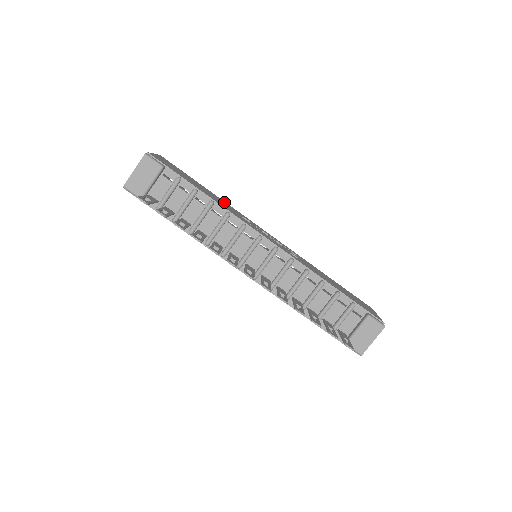
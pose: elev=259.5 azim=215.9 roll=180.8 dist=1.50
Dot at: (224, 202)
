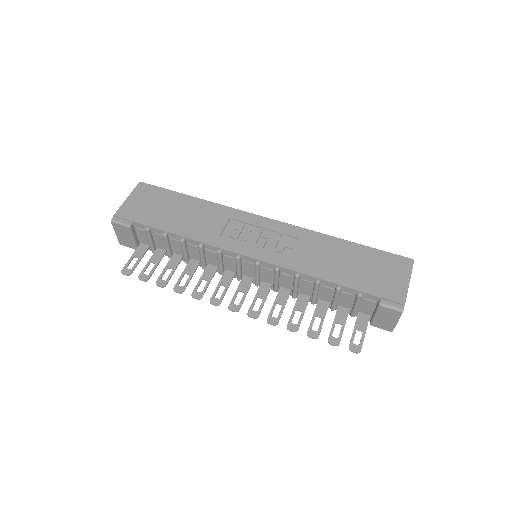
Dot at: (209, 208)
